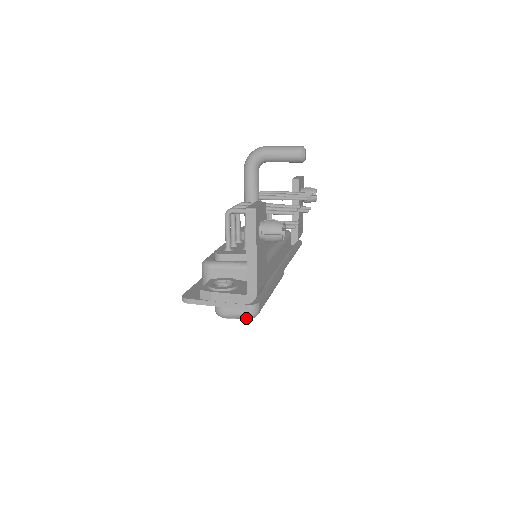
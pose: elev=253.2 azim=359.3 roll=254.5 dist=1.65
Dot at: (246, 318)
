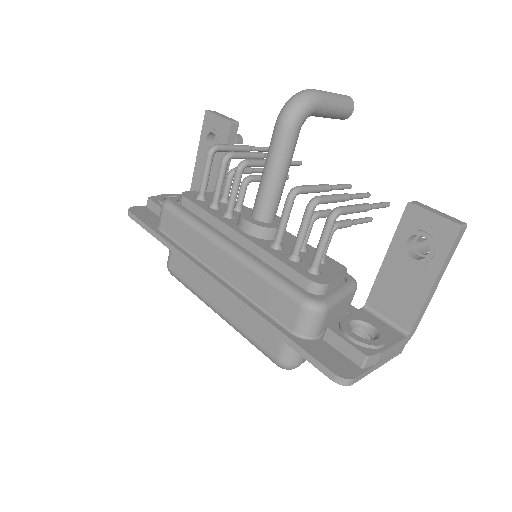
Dot at: occluded
